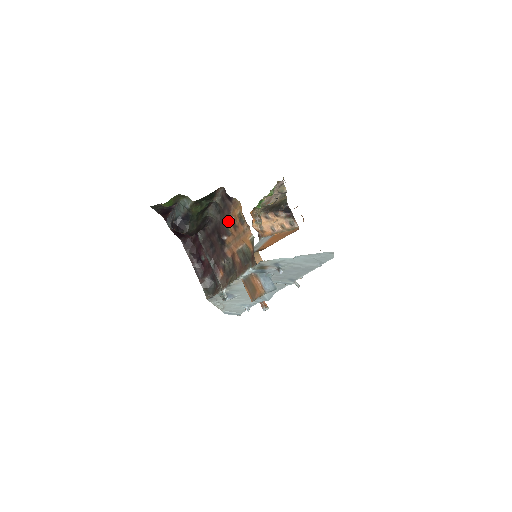
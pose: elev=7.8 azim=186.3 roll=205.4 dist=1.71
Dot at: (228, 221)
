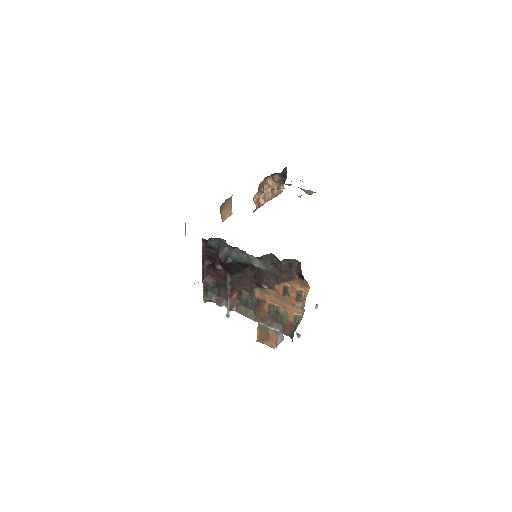
Dot at: (281, 283)
